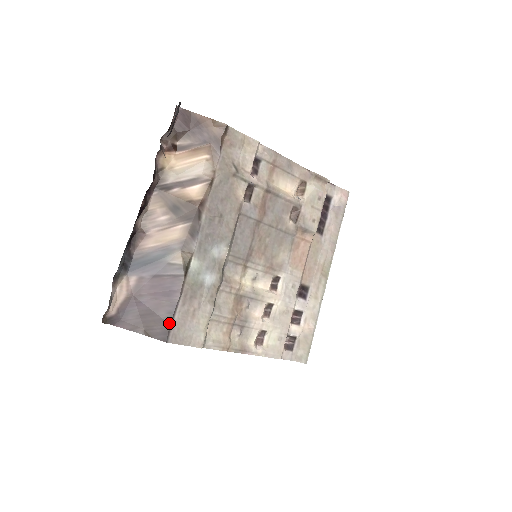
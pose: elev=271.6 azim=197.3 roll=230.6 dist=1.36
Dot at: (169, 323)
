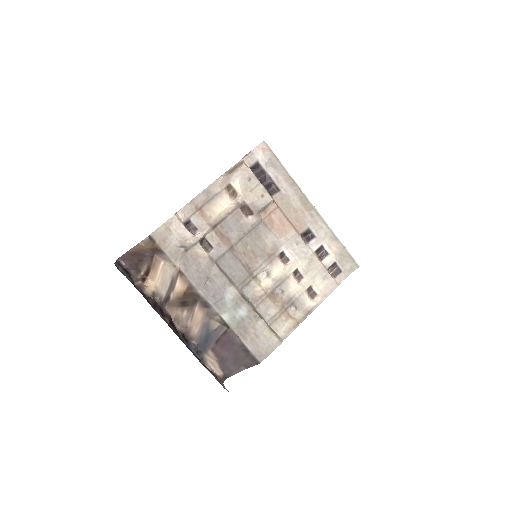
Dot at: (250, 355)
